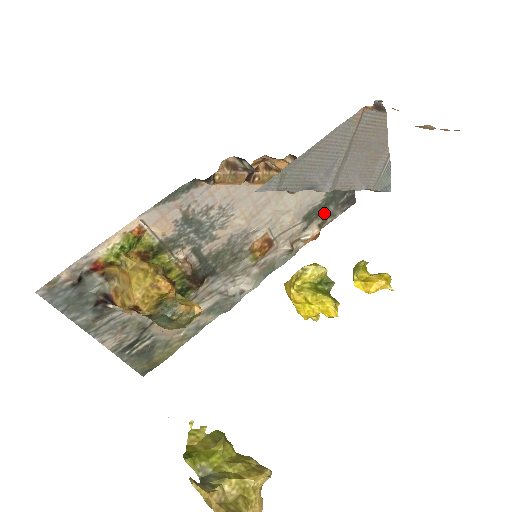
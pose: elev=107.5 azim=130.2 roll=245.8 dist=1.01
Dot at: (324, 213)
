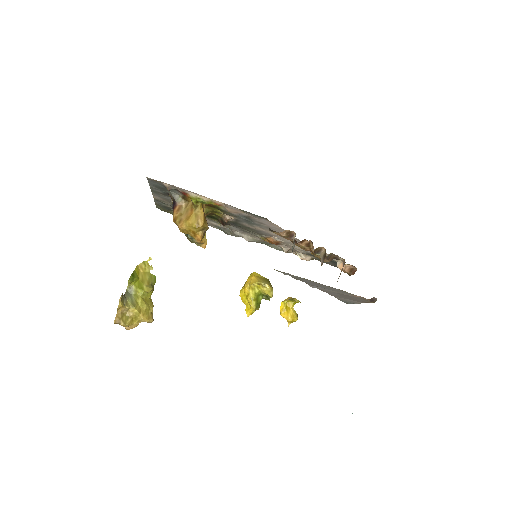
Dot at: occluded
